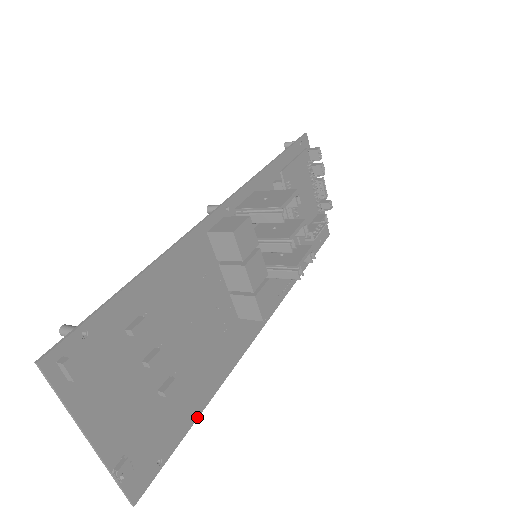
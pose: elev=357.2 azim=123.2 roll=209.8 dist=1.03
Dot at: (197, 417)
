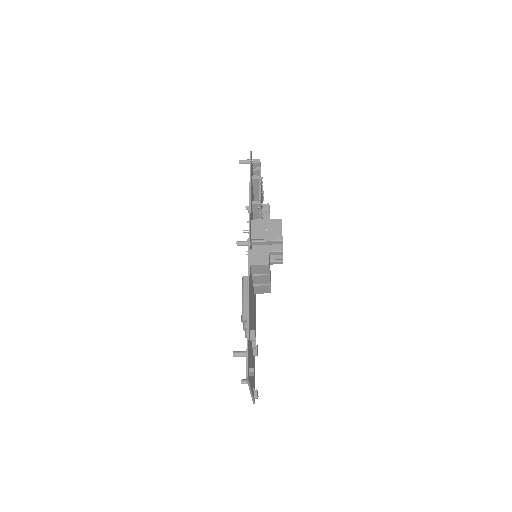
Dot at: occluded
